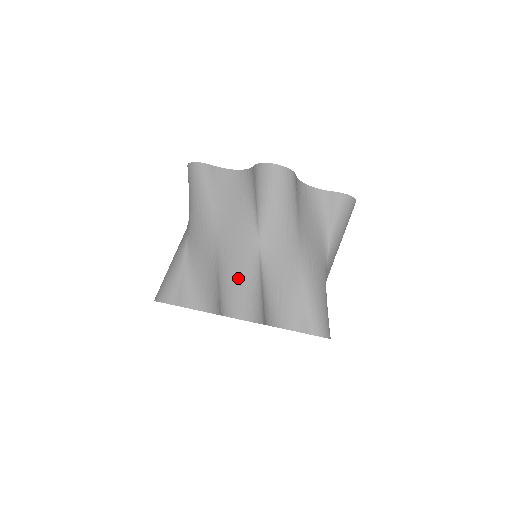
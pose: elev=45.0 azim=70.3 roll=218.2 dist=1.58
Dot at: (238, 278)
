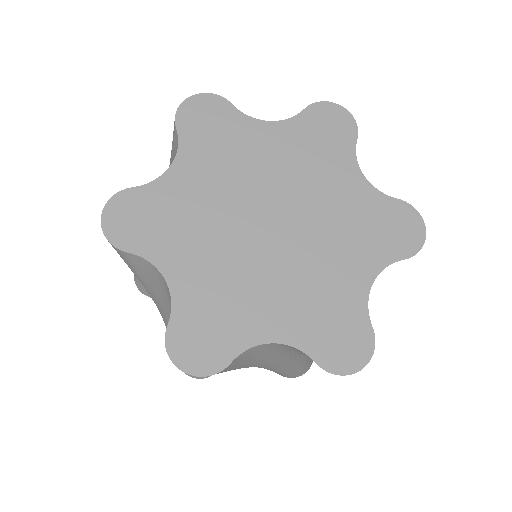
Dot at: occluded
